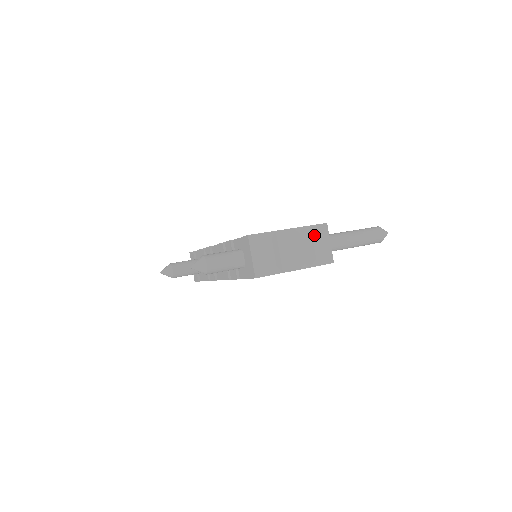
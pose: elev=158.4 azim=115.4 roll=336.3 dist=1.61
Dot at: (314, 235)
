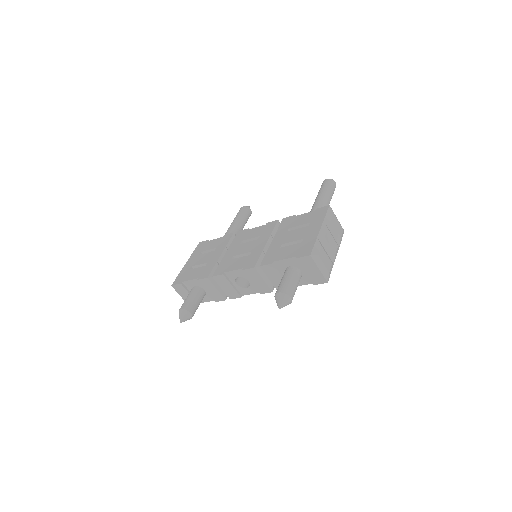
Dot at: (332, 221)
